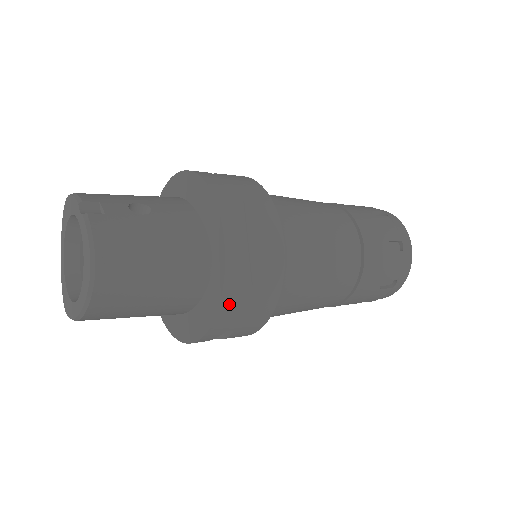
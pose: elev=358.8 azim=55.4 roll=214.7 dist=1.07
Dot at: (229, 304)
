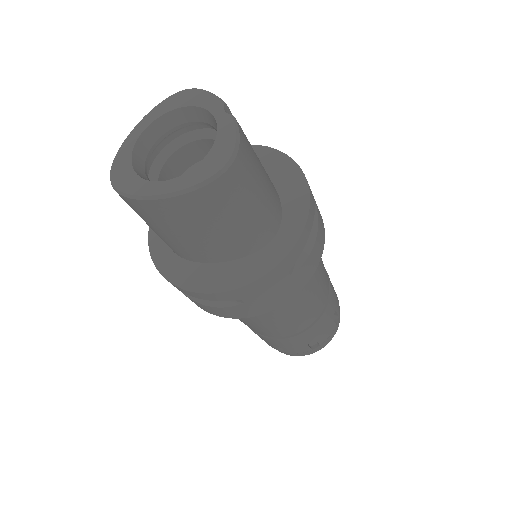
Dot at: (271, 277)
